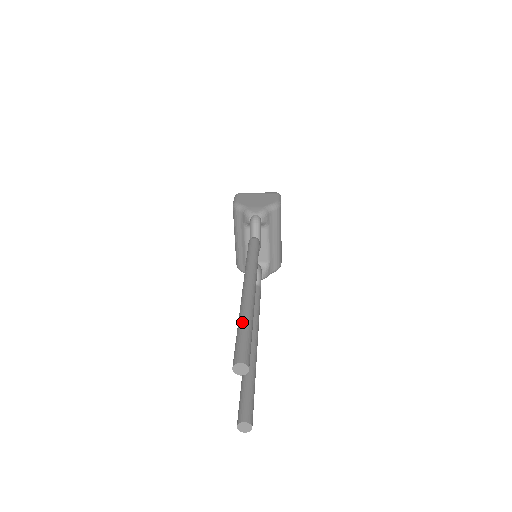
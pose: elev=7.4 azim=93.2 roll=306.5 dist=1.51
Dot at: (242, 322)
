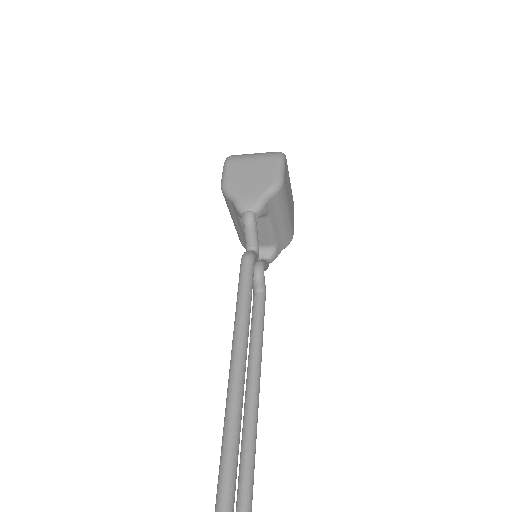
Dot at: (225, 445)
